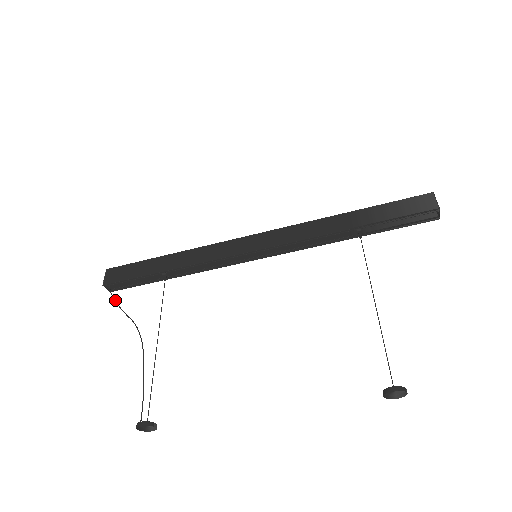
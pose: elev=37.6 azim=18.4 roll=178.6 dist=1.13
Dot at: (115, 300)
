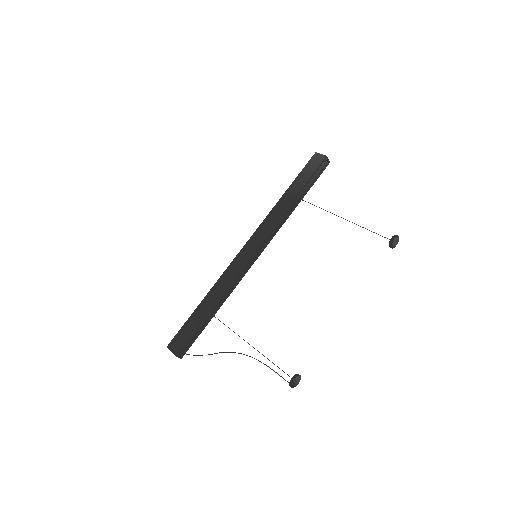
Dot at: (194, 355)
